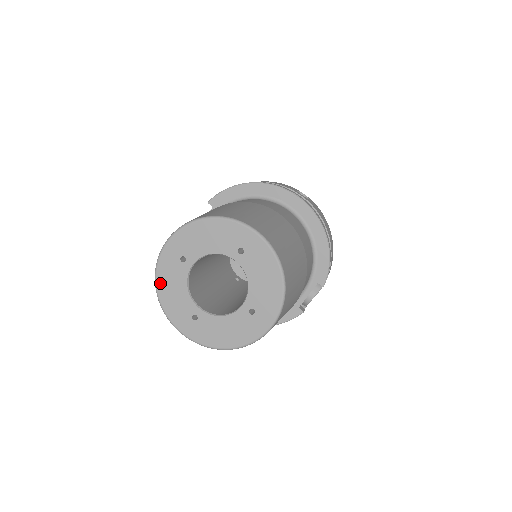
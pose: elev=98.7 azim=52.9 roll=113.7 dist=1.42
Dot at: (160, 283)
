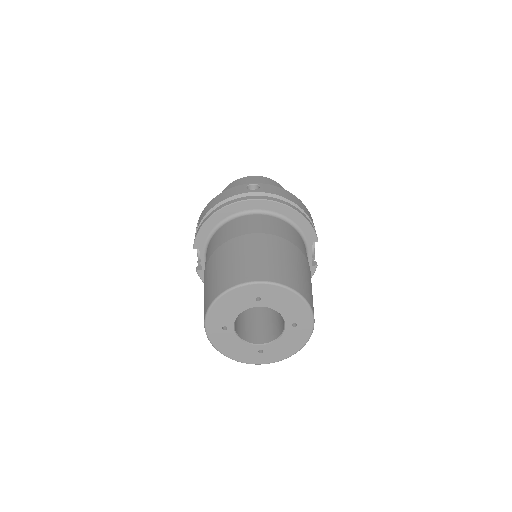
Dot at: (222, 350)
